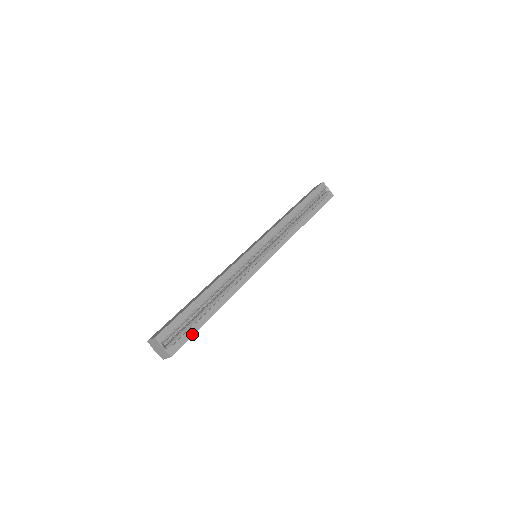
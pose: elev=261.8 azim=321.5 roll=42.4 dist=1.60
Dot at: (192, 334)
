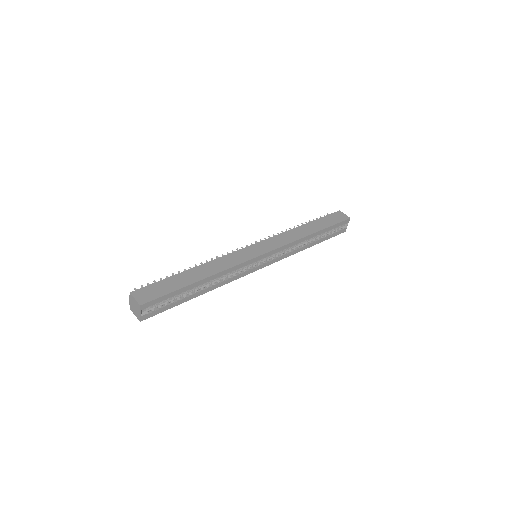
Dot at: (167, 309)
